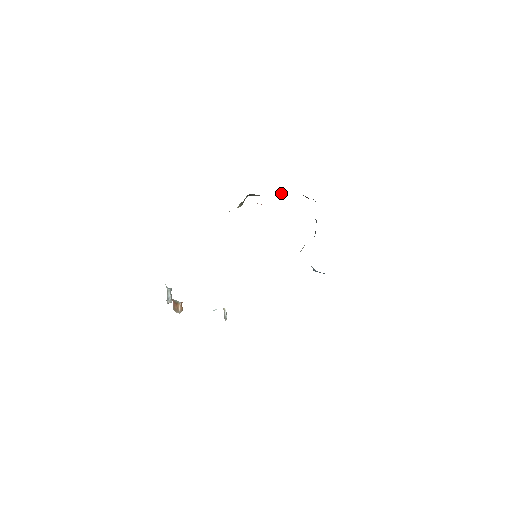
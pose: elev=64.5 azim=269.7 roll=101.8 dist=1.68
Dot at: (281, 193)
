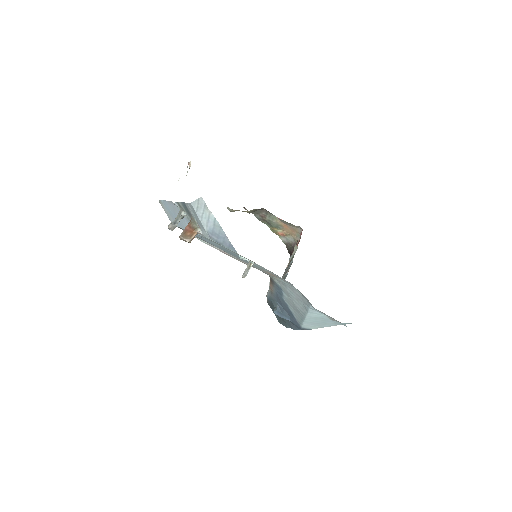
Dot at: (278, 231)
